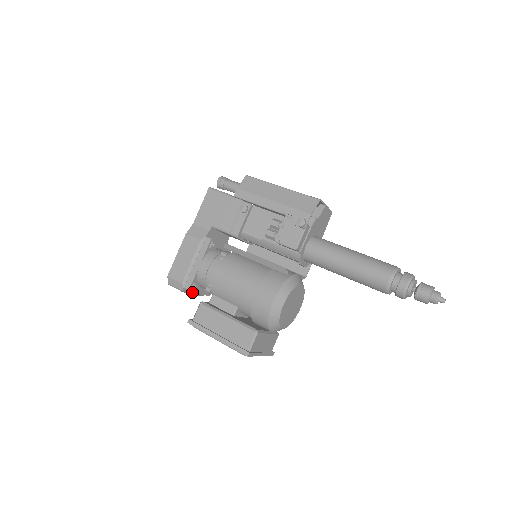
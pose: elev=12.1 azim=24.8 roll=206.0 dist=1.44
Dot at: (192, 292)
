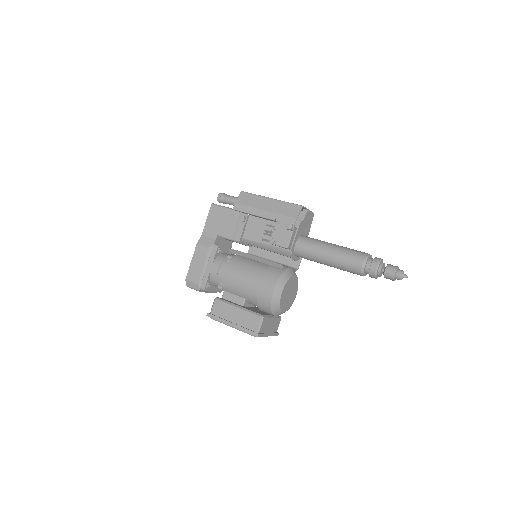
Dot at: occluded
